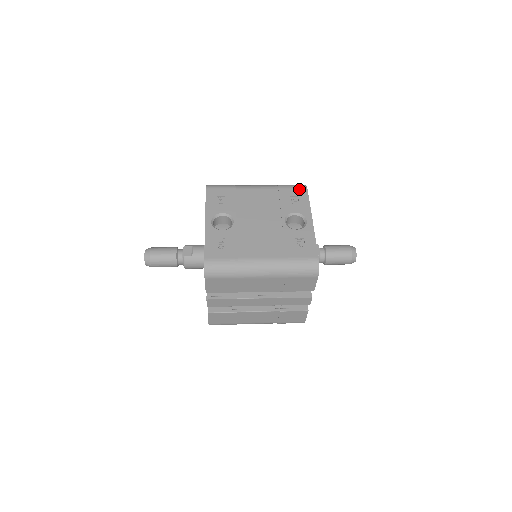
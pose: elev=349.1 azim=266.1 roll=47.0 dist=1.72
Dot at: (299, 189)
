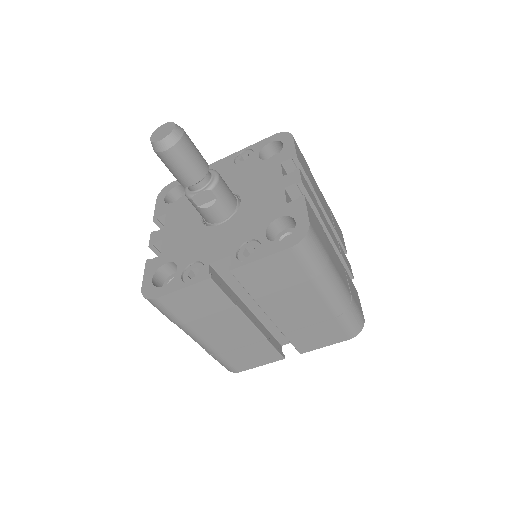
Dot at: occluded
